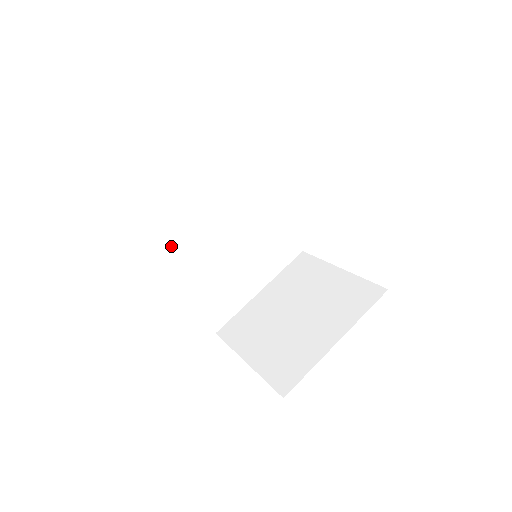
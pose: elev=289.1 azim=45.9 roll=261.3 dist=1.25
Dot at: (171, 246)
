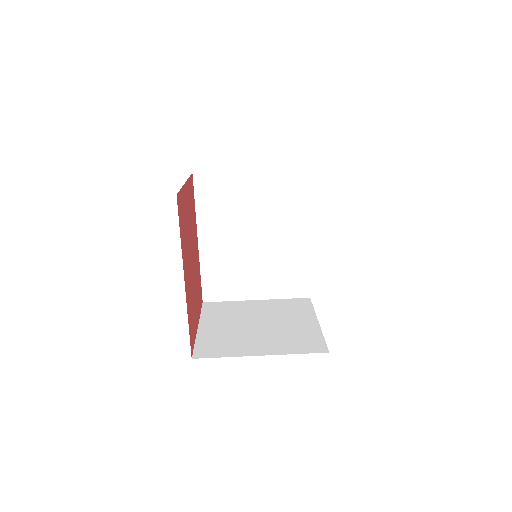
Dot at: (214, 215)
